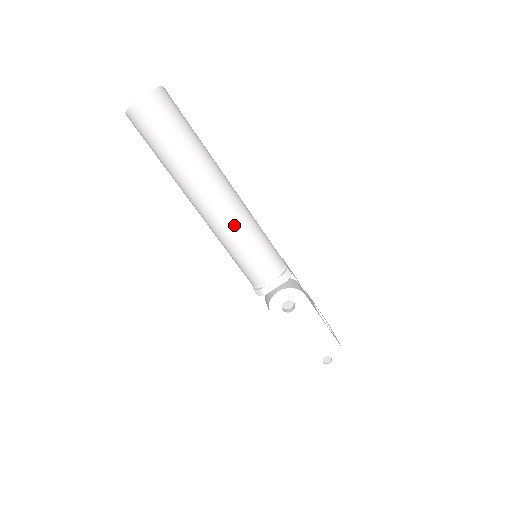
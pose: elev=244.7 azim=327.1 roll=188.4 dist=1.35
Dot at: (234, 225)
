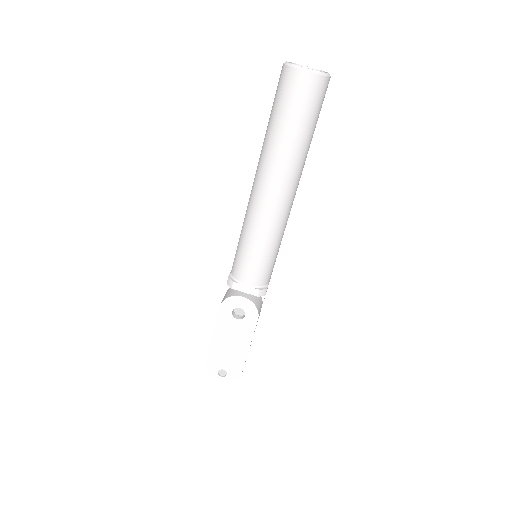
Dot at: (267, 223)
